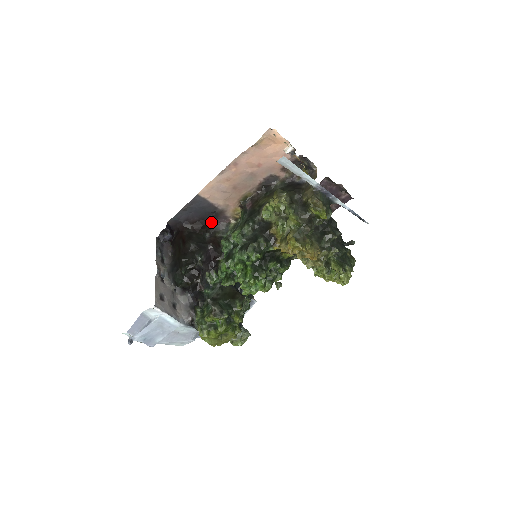
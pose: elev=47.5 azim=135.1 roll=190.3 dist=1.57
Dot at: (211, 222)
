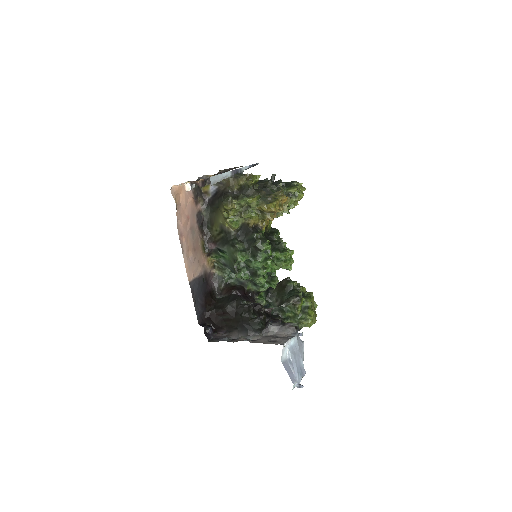
Dot at: (209, 288)
